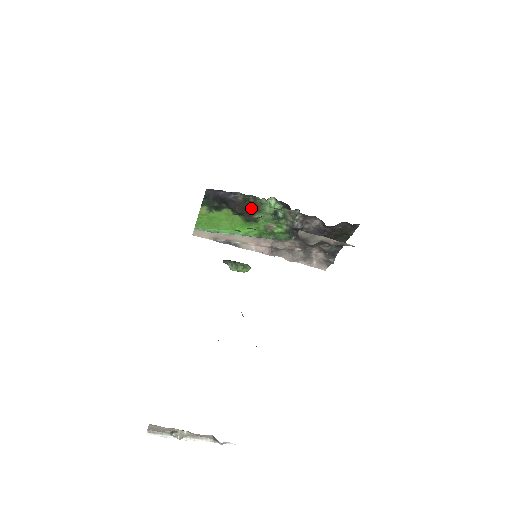
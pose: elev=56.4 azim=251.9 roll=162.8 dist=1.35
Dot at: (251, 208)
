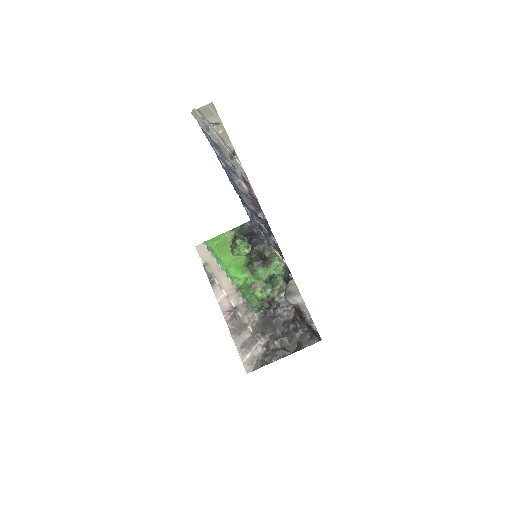
Dot at: (261, 259)
